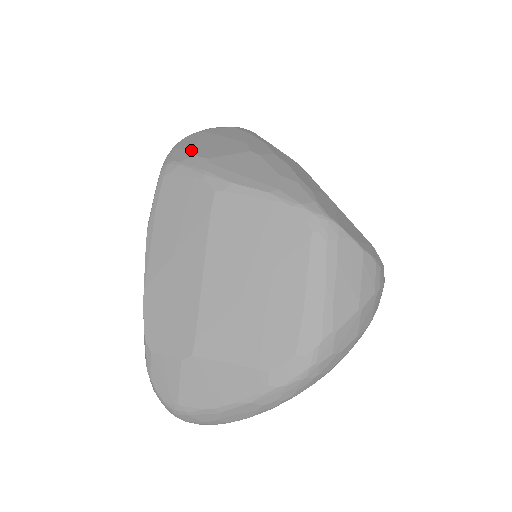
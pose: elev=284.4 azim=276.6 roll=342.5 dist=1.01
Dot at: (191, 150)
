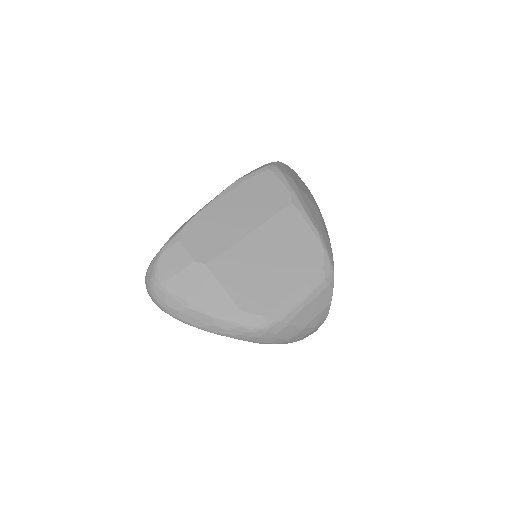
Dot at: (290, 173)
